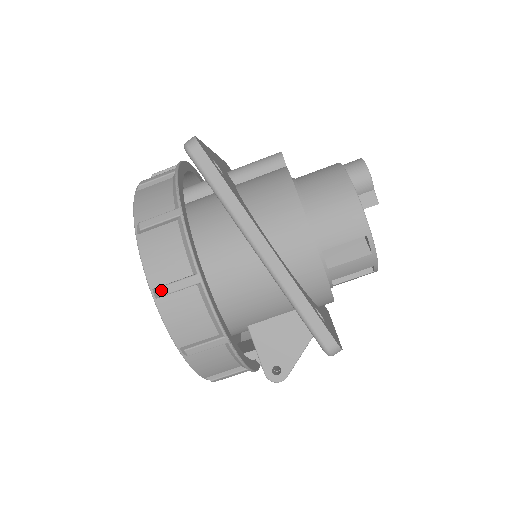
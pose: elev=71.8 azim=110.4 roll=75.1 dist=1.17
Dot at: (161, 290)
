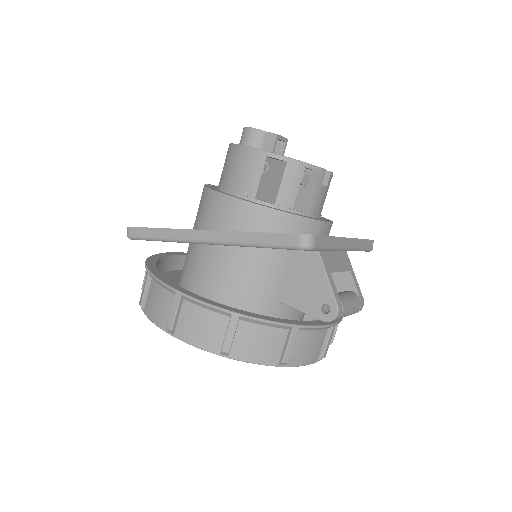
Dot at: (168, 325)
